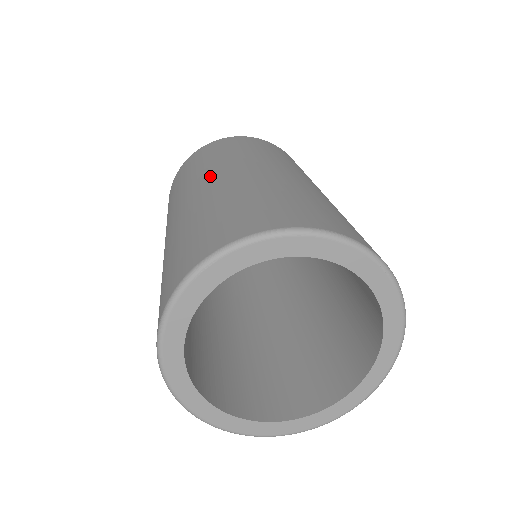
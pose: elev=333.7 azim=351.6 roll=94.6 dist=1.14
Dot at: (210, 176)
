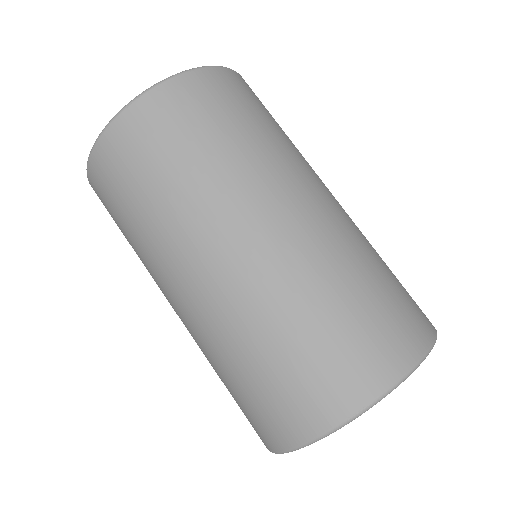
Dot at: (173, 284)
